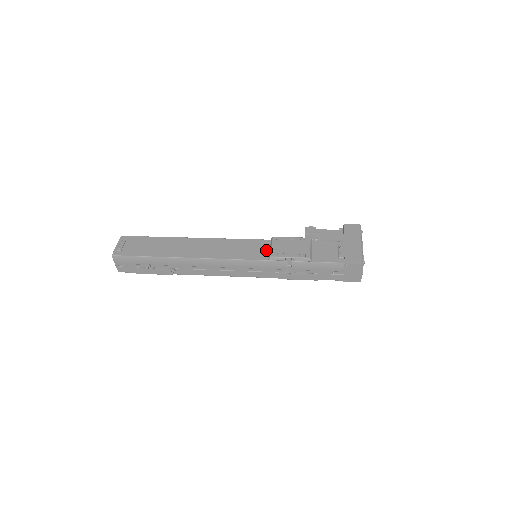
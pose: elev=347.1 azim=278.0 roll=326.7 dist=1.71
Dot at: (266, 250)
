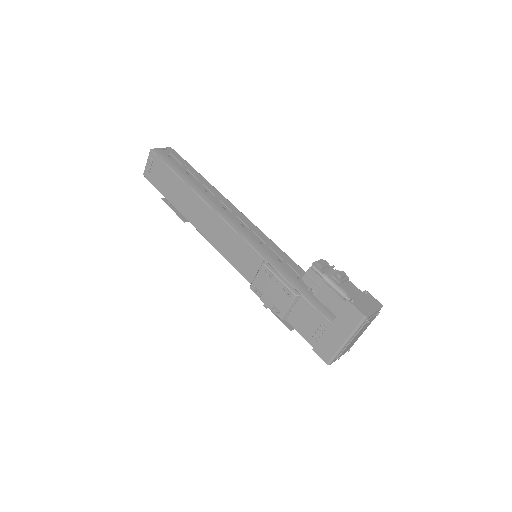
Dot at: (254, 271)
